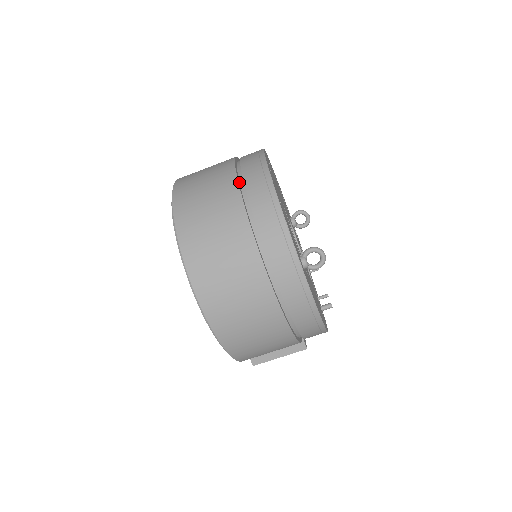
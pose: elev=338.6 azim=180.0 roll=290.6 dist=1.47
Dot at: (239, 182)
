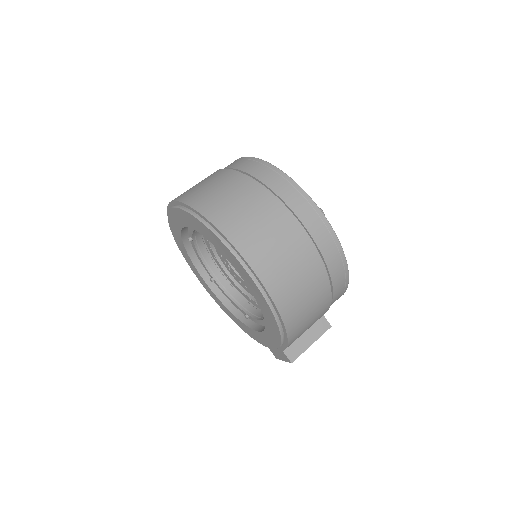
Dot at: occluded
